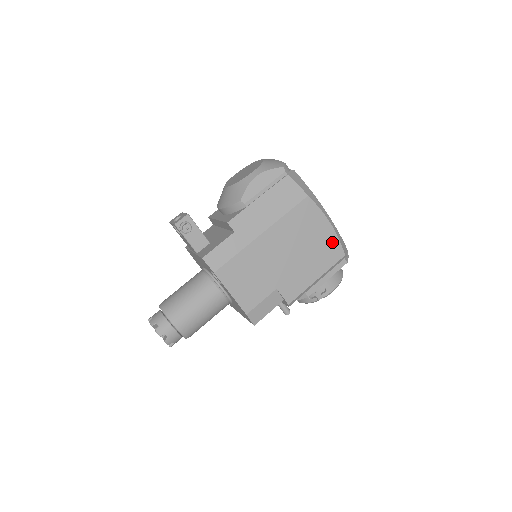
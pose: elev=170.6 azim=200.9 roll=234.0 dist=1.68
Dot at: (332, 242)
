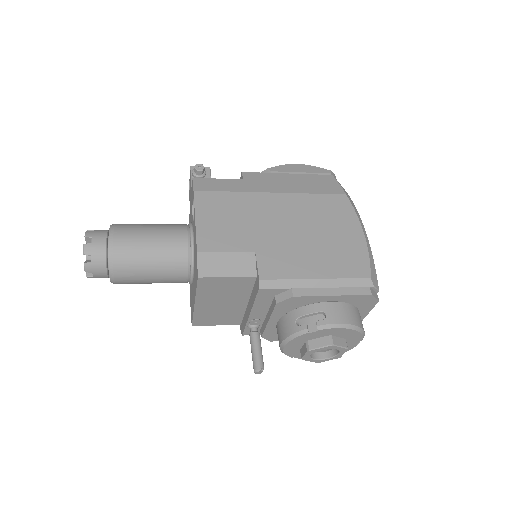
Dot at: (358, 253)
